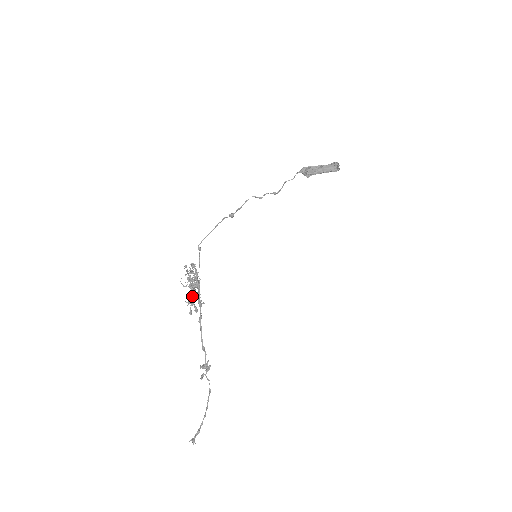
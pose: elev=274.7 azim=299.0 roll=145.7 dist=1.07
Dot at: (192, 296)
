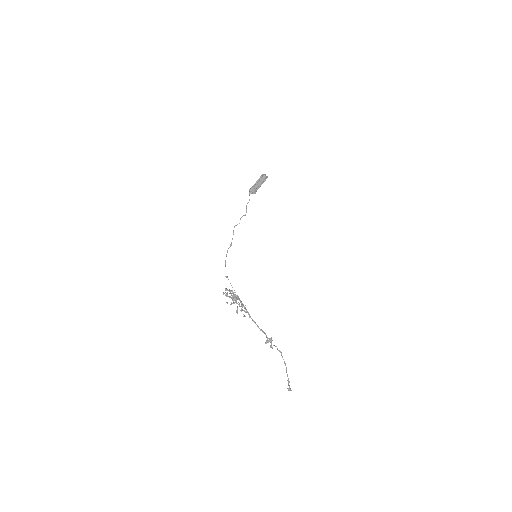
Dot at: (240, 306)
